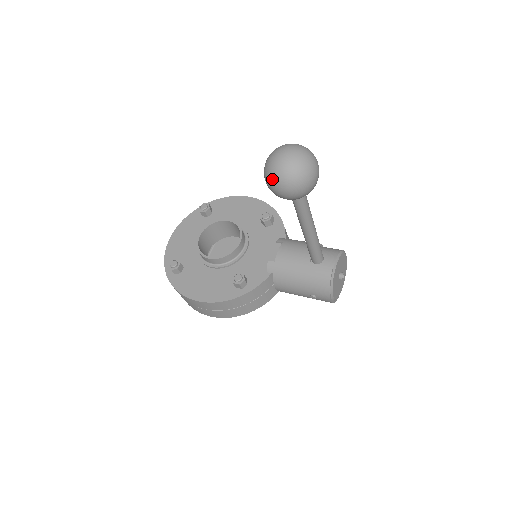
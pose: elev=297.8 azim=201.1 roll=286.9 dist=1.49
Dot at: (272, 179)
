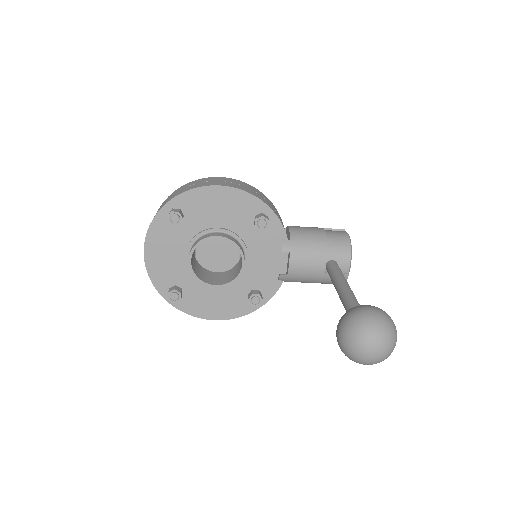
Dot at: occluded
